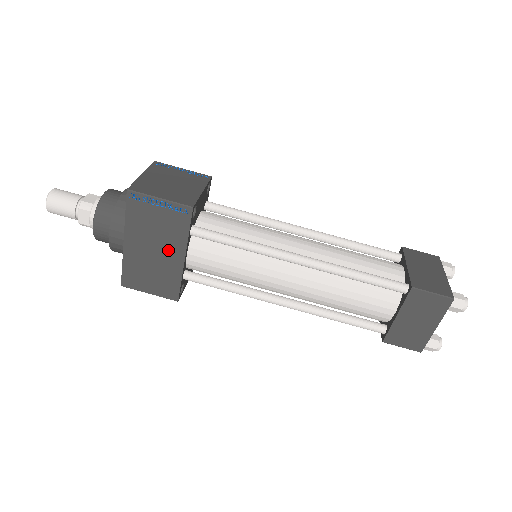
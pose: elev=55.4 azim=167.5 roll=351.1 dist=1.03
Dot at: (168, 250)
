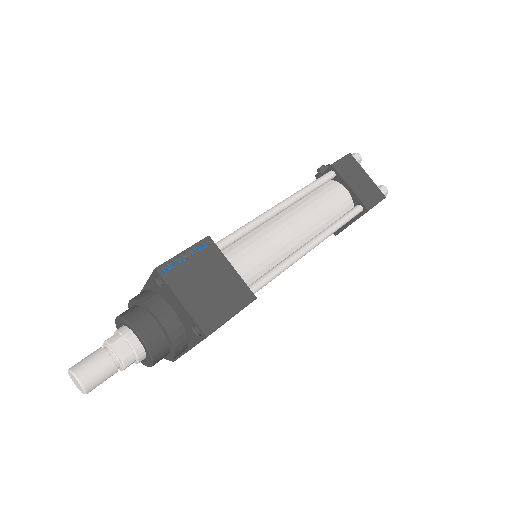
Dot at: occluded
